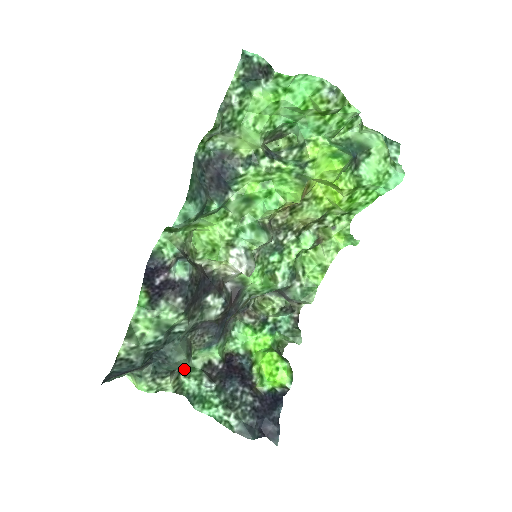
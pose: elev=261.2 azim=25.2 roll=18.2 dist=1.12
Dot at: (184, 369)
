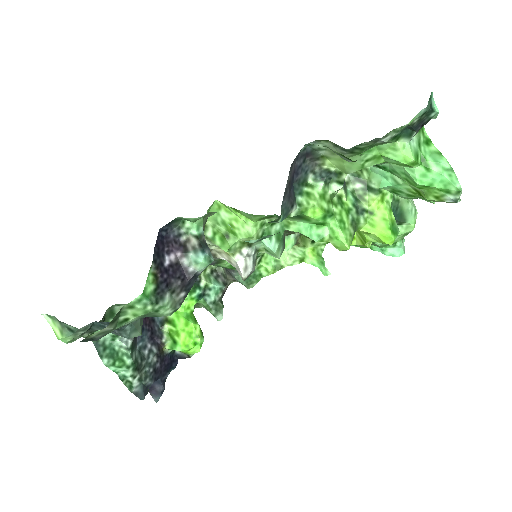
Dot at: (105, 314)
